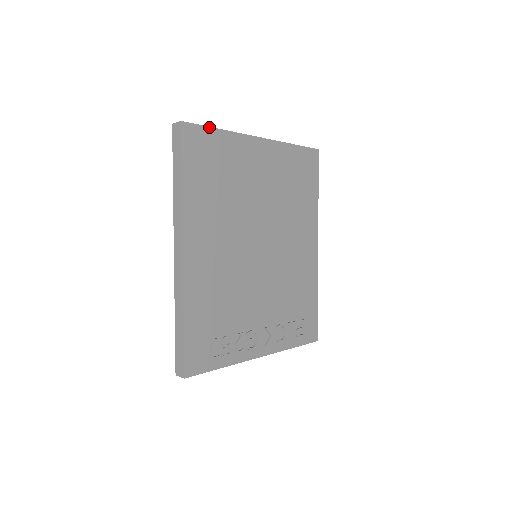
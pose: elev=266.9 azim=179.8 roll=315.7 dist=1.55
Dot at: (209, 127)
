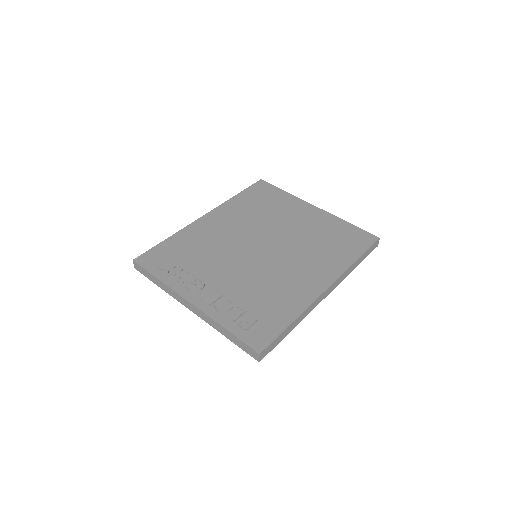
Dot at: (278, 188)
